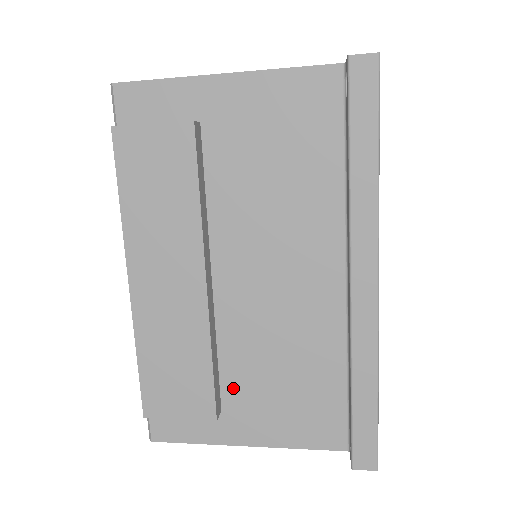
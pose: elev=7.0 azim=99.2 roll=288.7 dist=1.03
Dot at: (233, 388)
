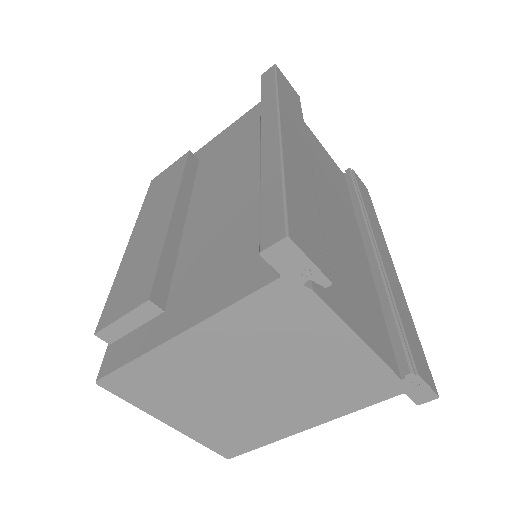
Dot at: (180, 285)
